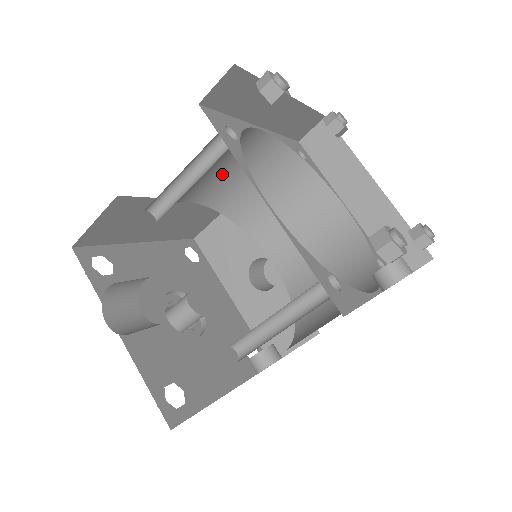
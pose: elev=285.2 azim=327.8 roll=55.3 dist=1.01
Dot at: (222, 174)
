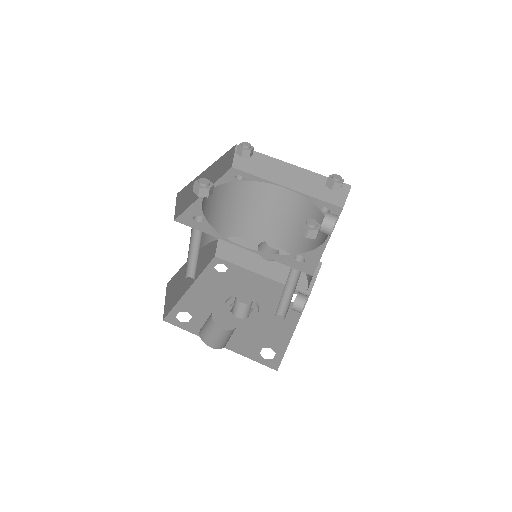
Dot at: occluded
